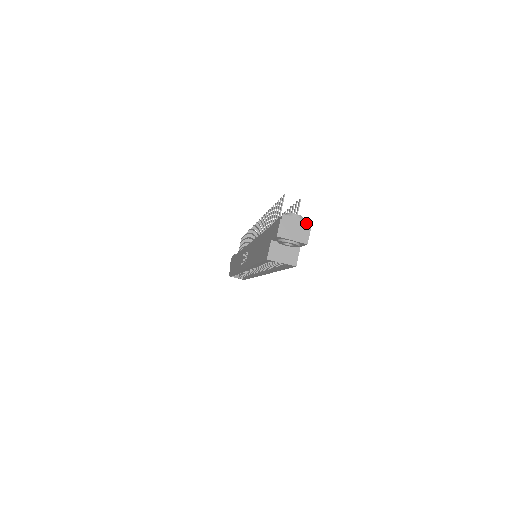
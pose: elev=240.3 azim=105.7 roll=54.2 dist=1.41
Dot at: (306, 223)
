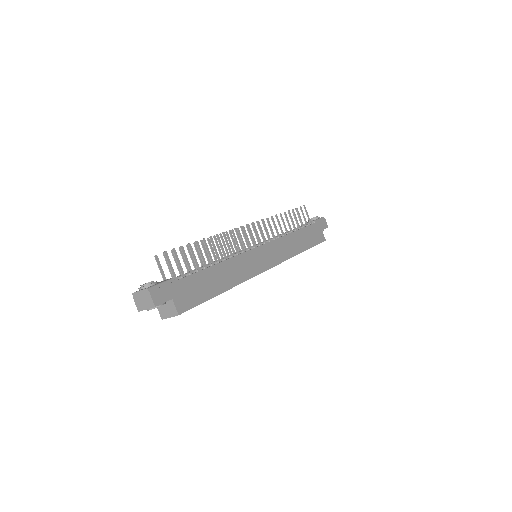
Dot at: (145, 291)
